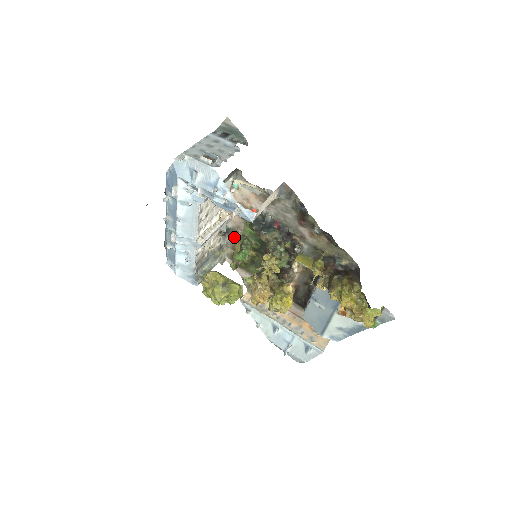
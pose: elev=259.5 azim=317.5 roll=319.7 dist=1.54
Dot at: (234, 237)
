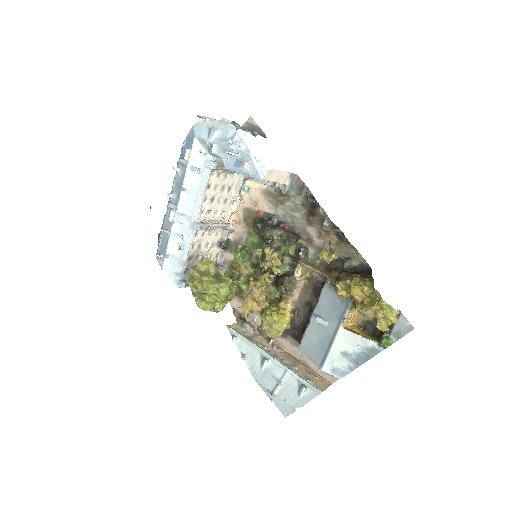
Dot at: (233, 253)
